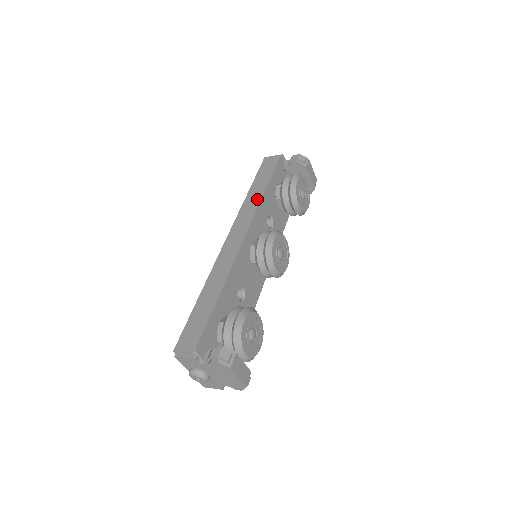
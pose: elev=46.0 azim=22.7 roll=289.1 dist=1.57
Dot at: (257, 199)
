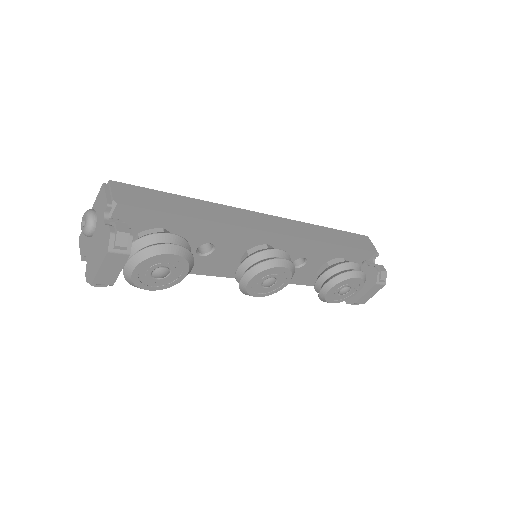
Dot at: (321, 237)
